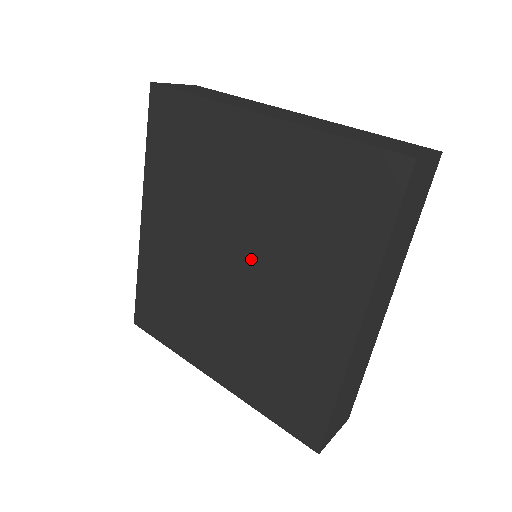
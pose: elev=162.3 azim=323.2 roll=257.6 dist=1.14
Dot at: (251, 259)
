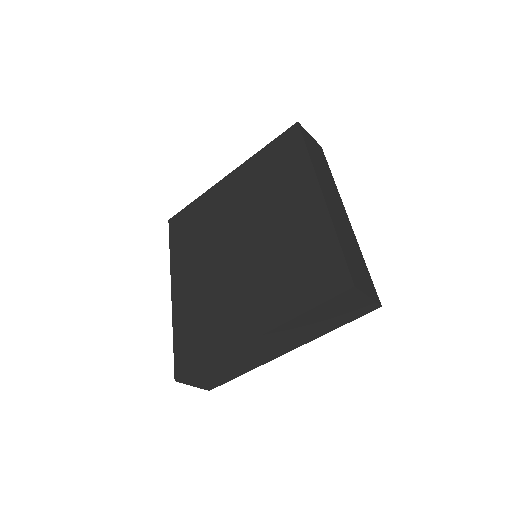
Dot at: (248, 230)
